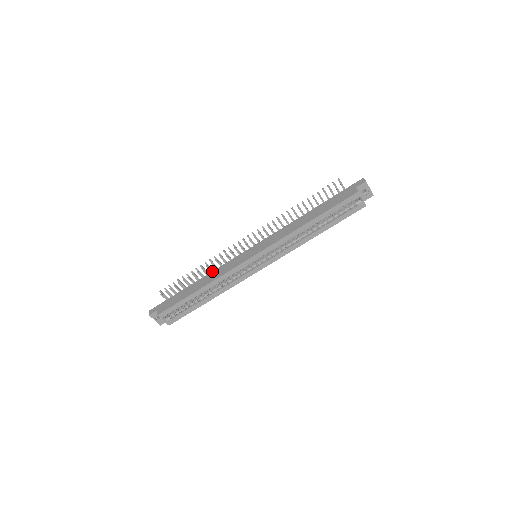
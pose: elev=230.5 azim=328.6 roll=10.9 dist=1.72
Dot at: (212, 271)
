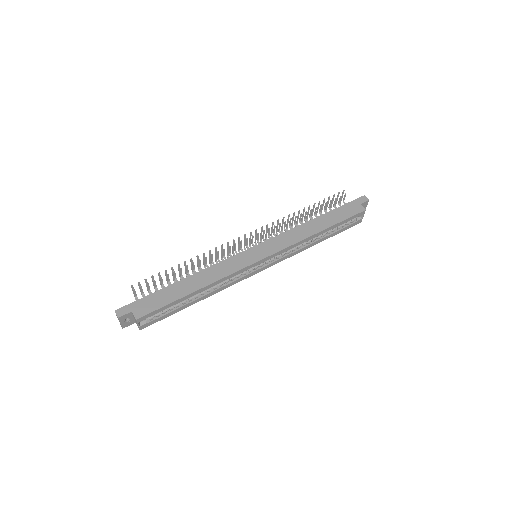
Dot at: (206, 268)
